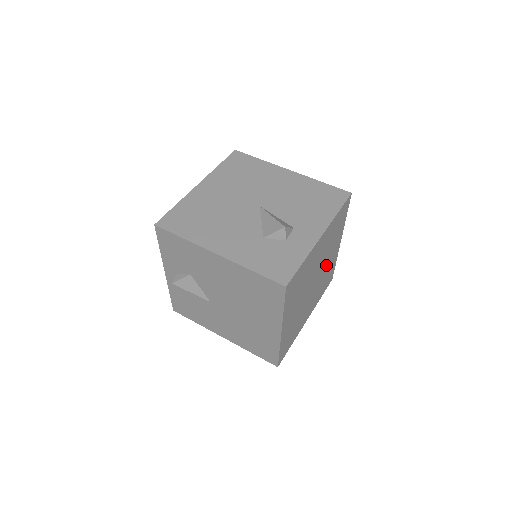
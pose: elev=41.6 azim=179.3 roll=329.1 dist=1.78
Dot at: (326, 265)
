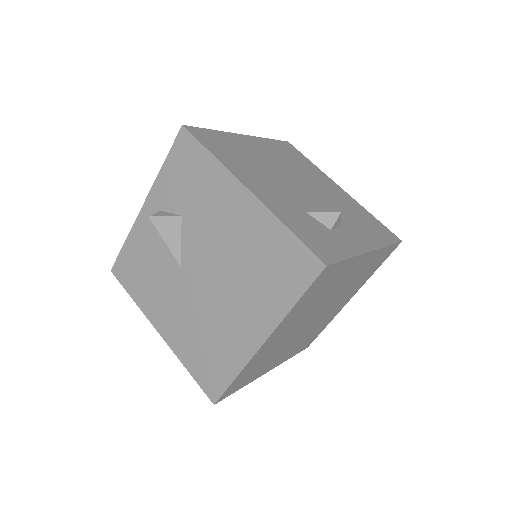
Dot at: (329, 312)
